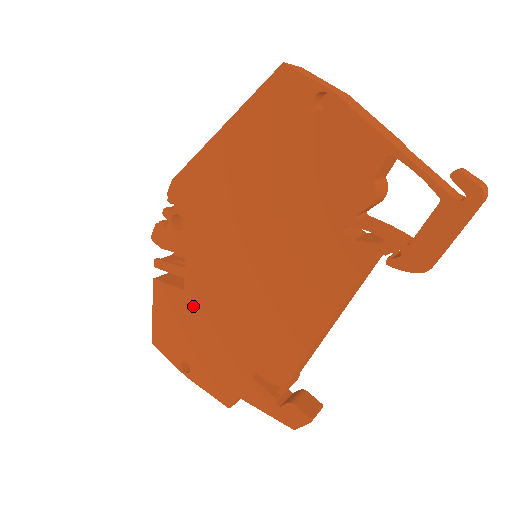
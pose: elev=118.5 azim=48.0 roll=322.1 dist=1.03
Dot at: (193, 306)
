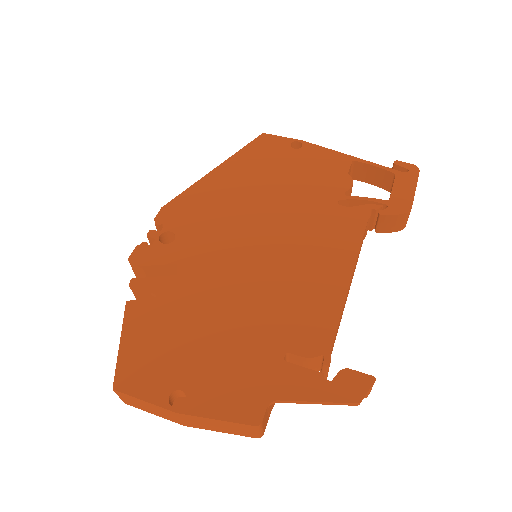
Dot at: (189, 311)
